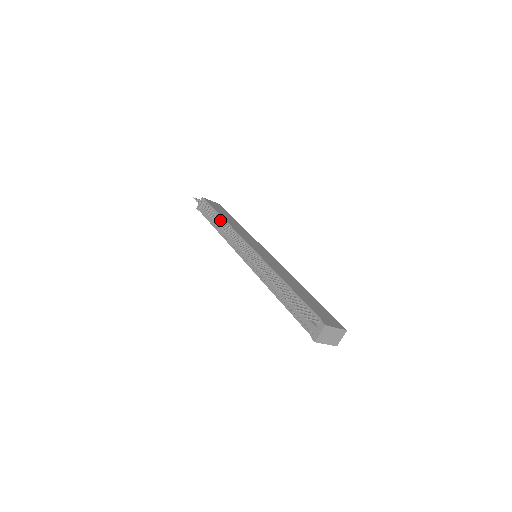
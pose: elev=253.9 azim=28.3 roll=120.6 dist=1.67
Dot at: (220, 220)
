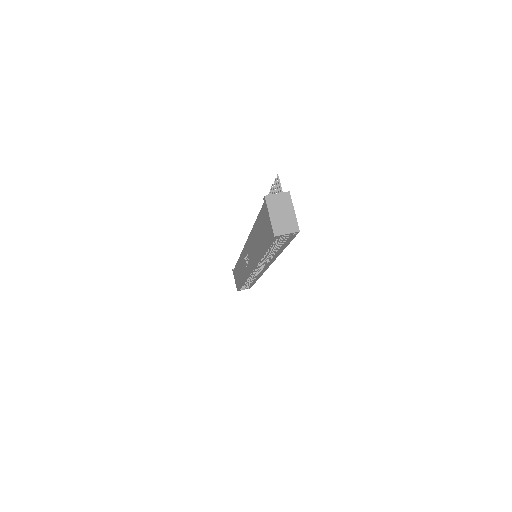
Dot at: occluded
